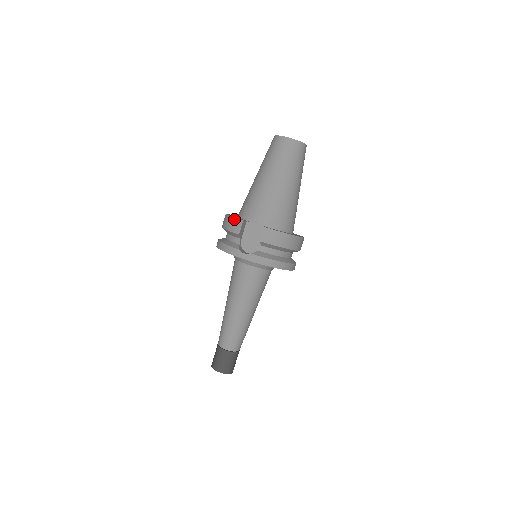
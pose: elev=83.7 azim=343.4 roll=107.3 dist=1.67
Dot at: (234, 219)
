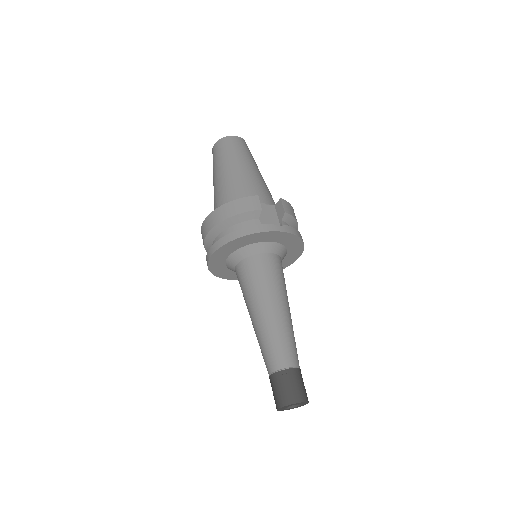
Dot at: (245, 198)
